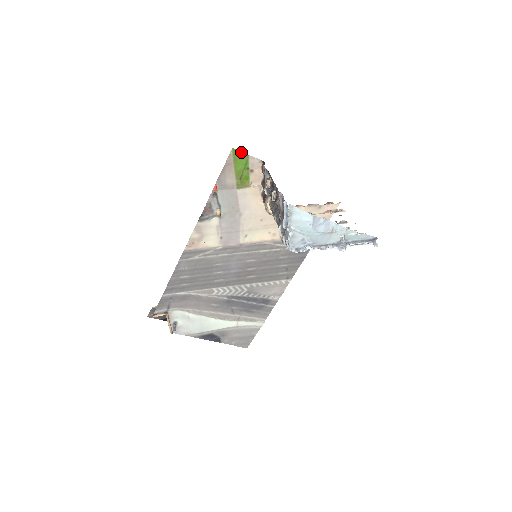
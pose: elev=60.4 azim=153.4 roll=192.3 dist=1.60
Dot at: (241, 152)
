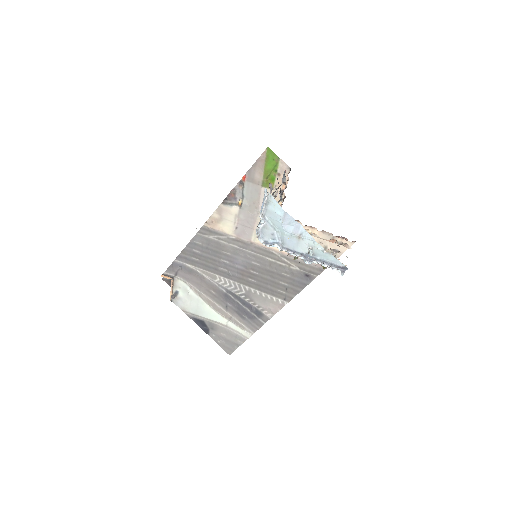
Dot at: (274, 153)
